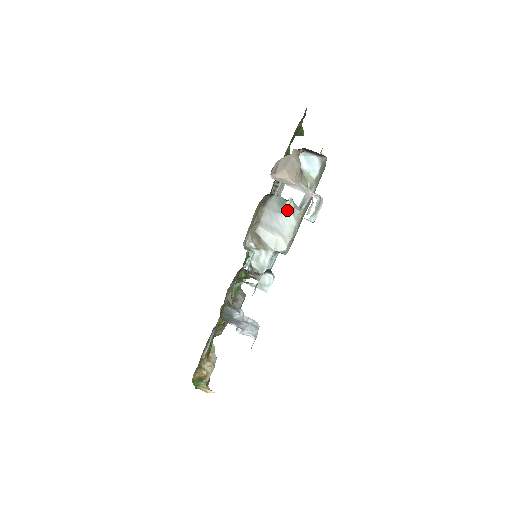
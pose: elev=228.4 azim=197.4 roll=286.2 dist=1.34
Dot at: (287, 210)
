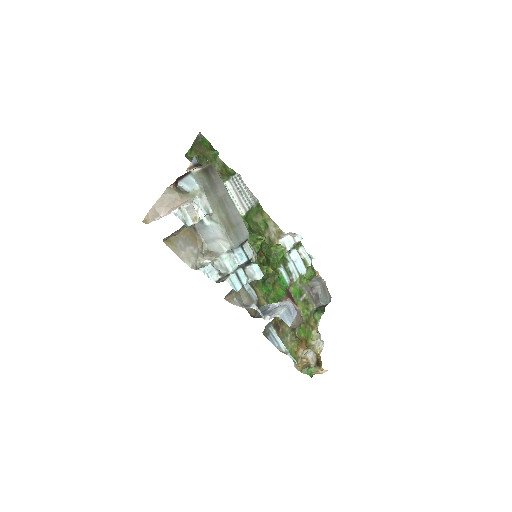
Dot at: (208, 221)
